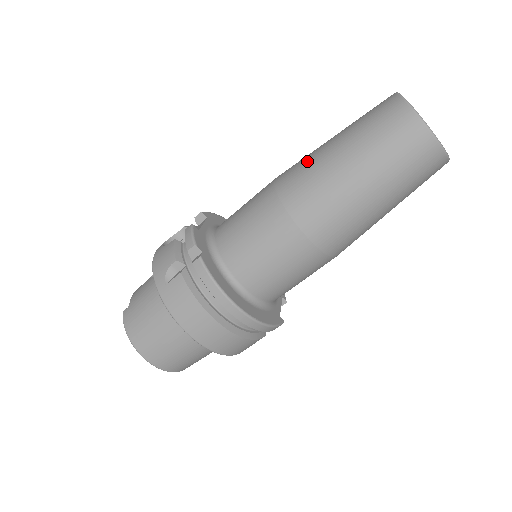
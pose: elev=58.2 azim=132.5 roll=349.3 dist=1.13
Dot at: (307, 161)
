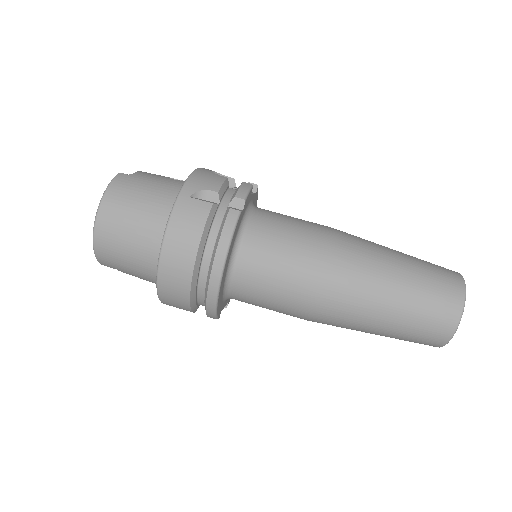
Dot at: (370, 244)
